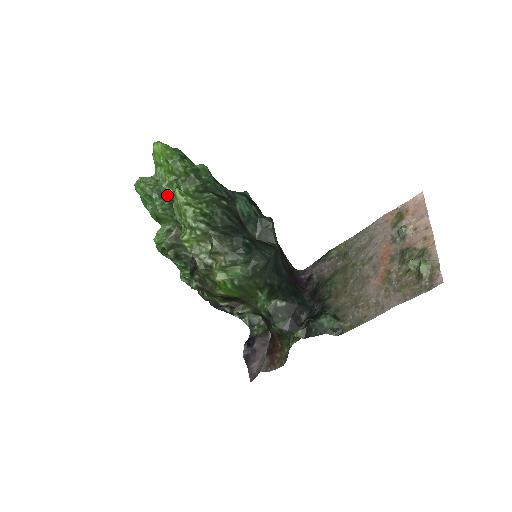
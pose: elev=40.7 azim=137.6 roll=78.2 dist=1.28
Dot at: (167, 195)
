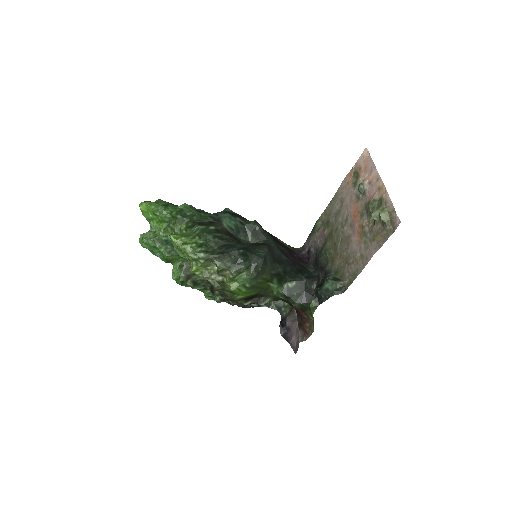
Dot at: (167, 240)
